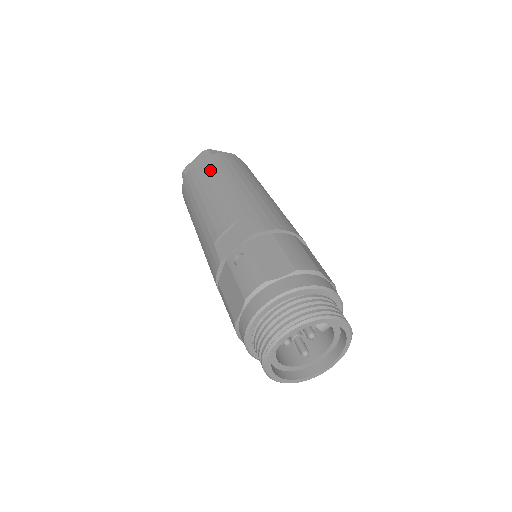
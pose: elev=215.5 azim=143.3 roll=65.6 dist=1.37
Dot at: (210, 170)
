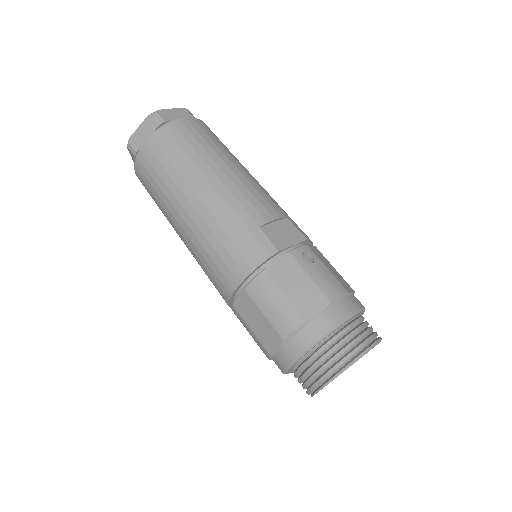
Dot at: (216, 140)
